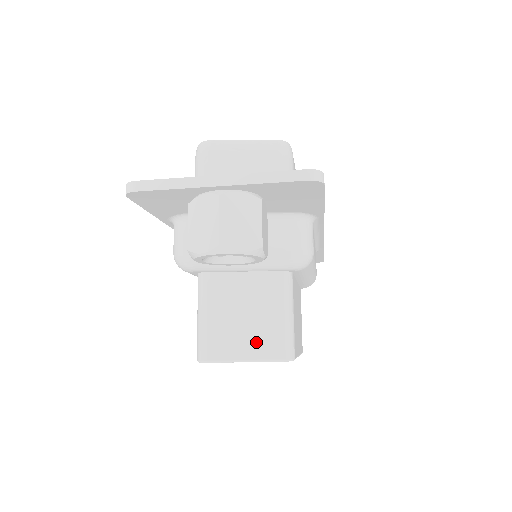
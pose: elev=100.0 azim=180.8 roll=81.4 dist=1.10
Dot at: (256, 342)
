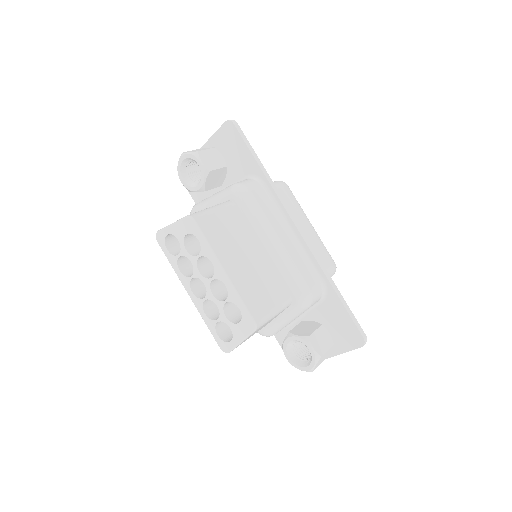
Dot at: occluded
